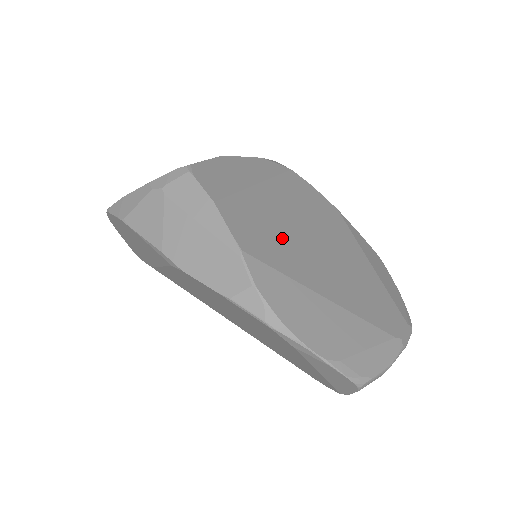
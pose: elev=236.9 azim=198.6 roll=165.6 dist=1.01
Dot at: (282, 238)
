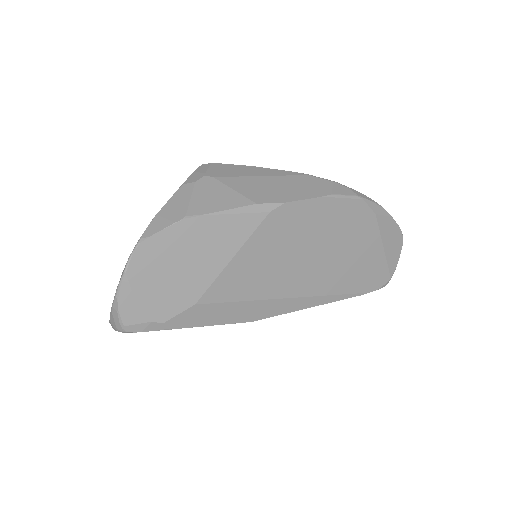
Dot at: occluded
